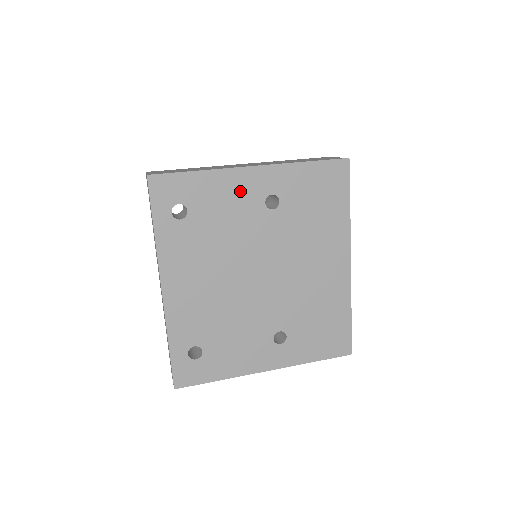
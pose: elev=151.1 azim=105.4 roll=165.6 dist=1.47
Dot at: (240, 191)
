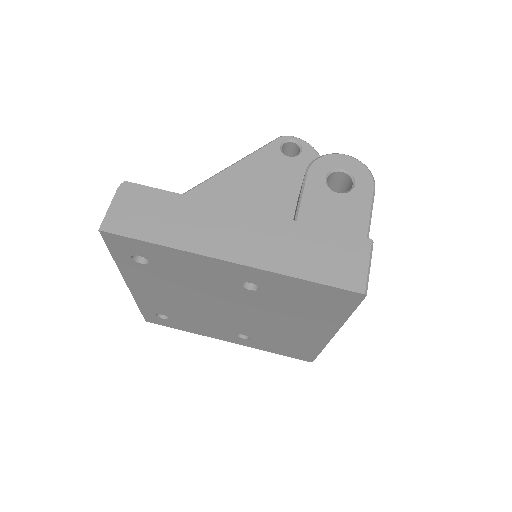
Dot at: (211, 270)
